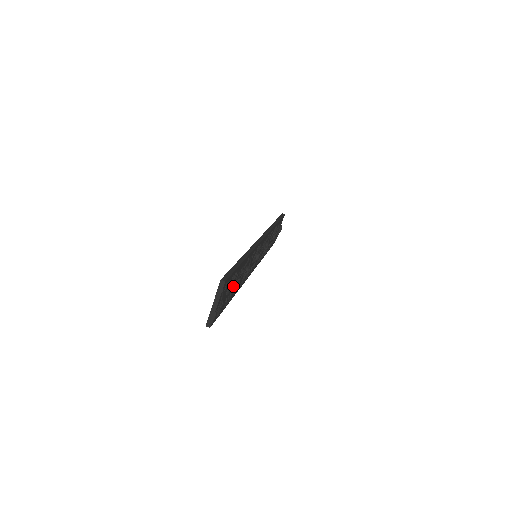
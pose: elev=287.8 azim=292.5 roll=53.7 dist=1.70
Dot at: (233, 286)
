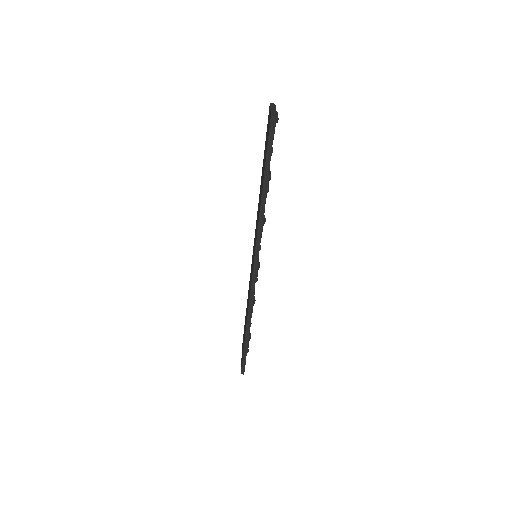
Dot at: occluded
